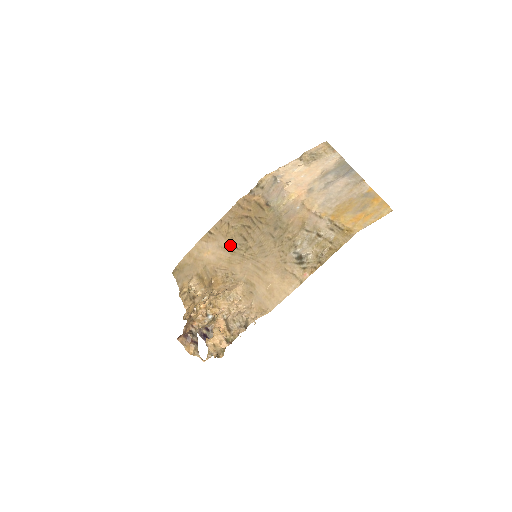
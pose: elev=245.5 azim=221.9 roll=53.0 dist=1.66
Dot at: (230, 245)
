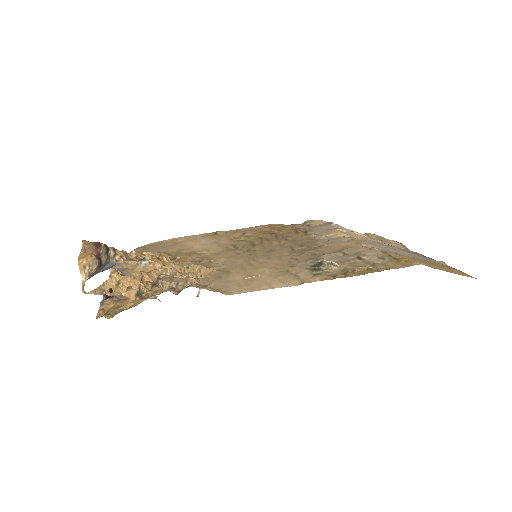
Dot at: (230, 245)
